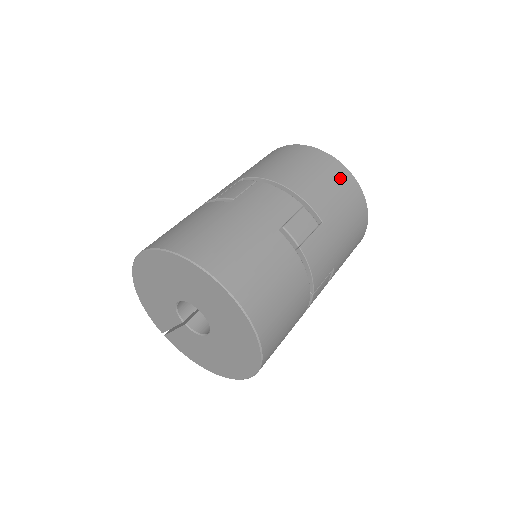
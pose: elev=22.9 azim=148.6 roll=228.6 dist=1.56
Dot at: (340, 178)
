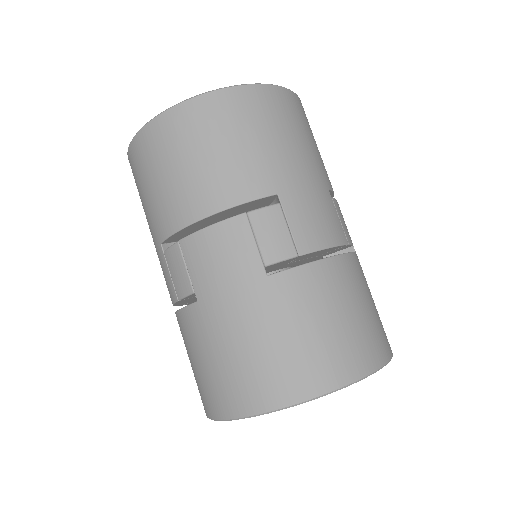
Dot at: (223, 117)
